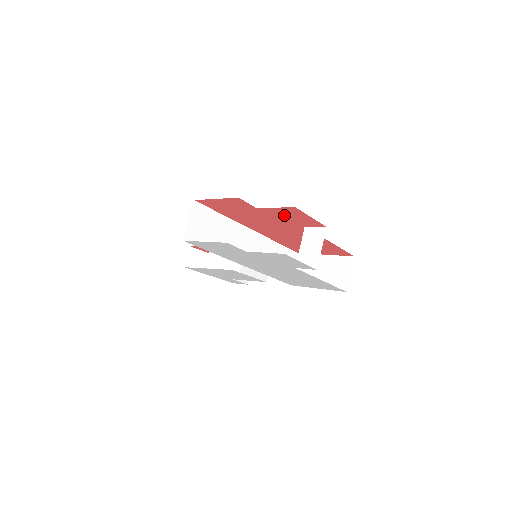
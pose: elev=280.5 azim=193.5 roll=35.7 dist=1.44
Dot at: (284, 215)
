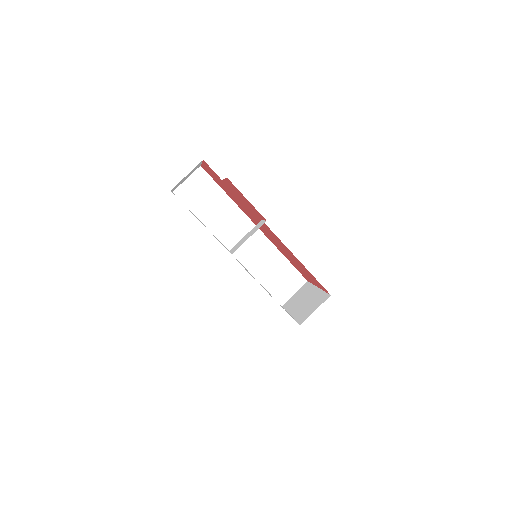
Dot at: (238, 195)
